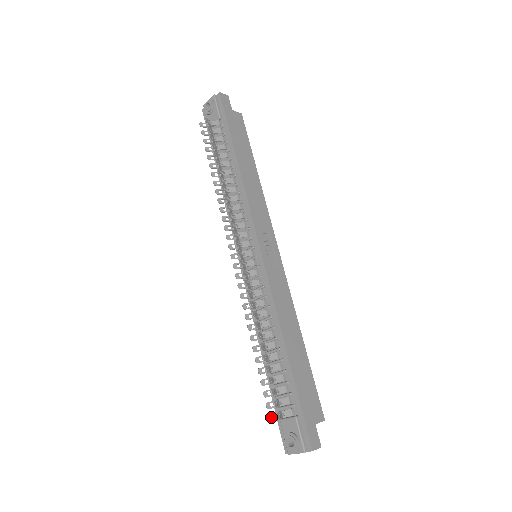
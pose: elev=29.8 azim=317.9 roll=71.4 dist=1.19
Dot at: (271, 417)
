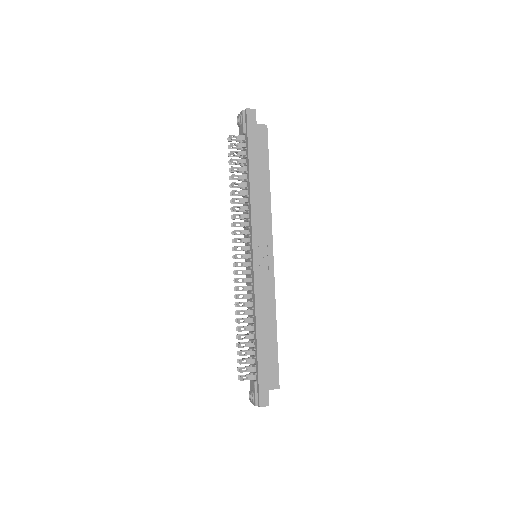
Dot at: (239, 377)
